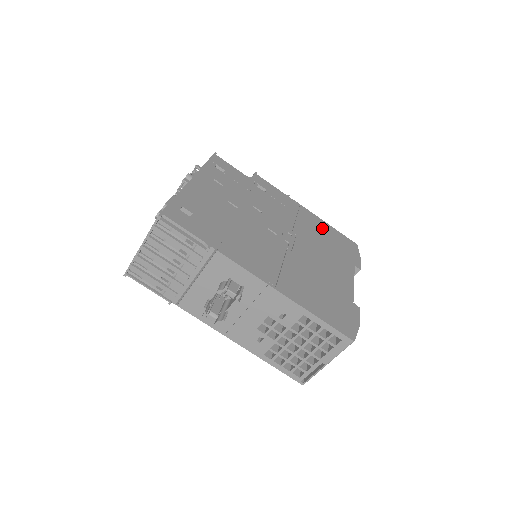
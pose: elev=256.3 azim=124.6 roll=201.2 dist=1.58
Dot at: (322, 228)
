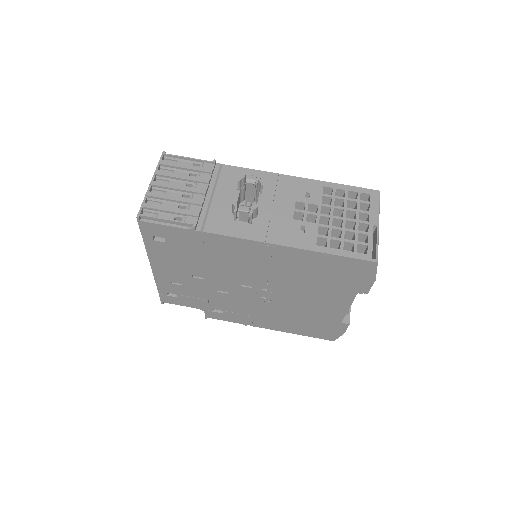
Dot at: occluded
